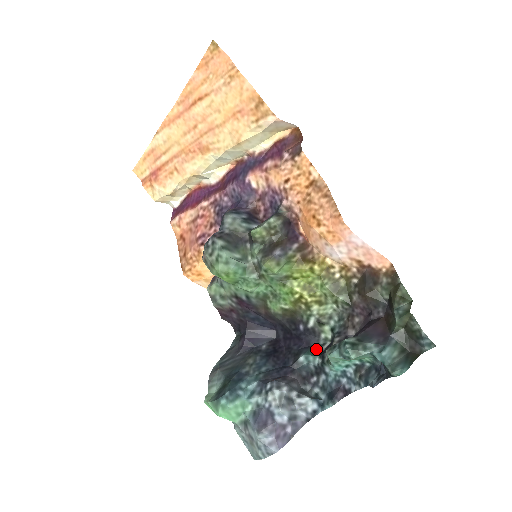
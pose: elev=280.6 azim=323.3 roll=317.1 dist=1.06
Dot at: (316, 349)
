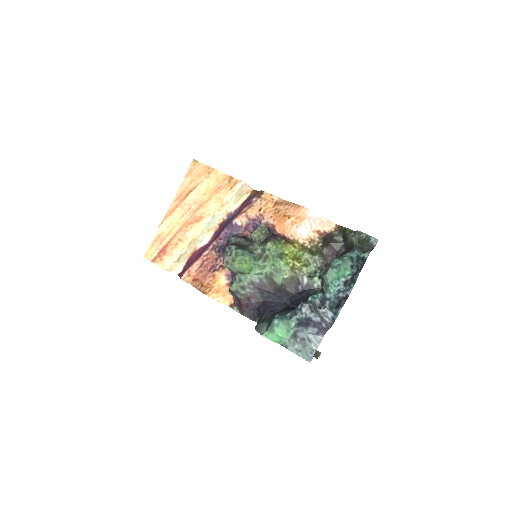
Dot at: (315, 293)
